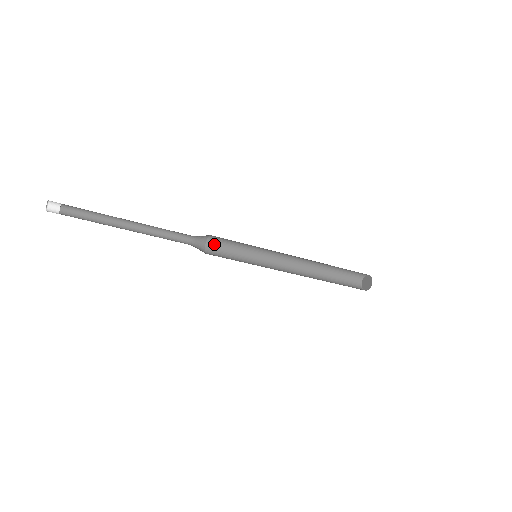
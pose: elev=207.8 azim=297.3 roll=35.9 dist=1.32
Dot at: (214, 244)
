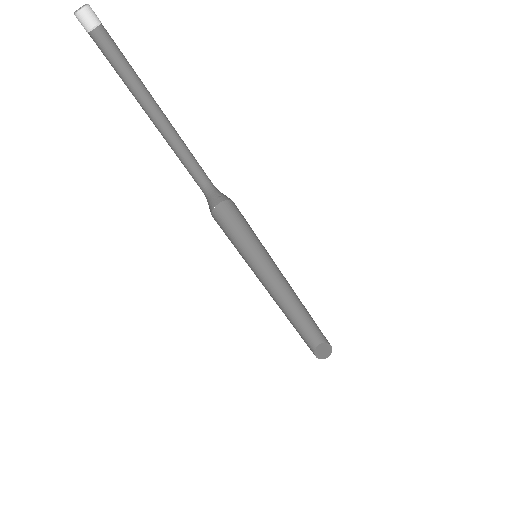
Dot at: (219, 217)
